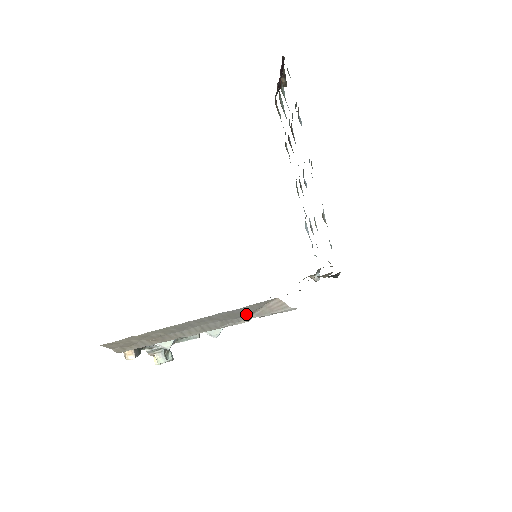
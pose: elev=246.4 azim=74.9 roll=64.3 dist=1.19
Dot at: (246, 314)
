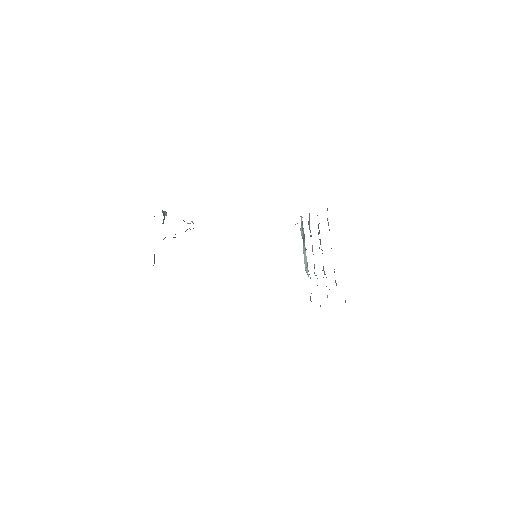
Dot at: occluded
